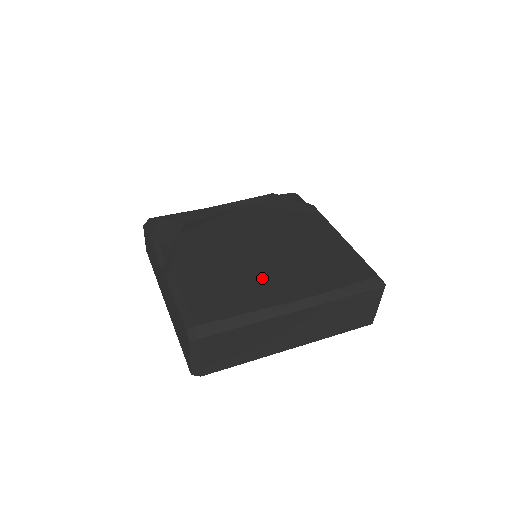
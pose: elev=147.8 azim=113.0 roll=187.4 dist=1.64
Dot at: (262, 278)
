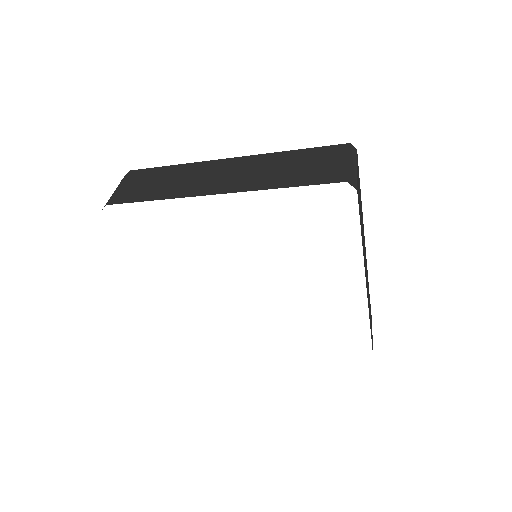
Dot at: occluded
